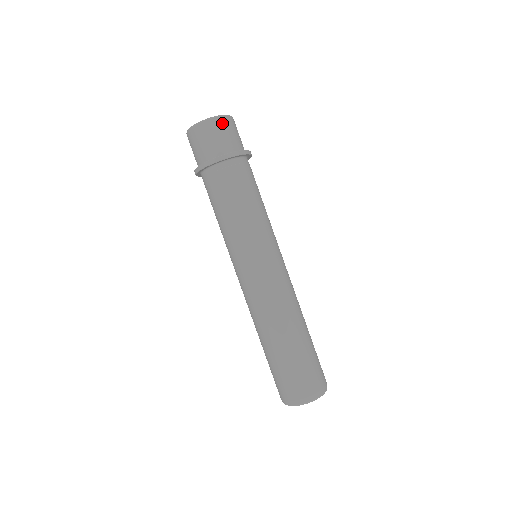
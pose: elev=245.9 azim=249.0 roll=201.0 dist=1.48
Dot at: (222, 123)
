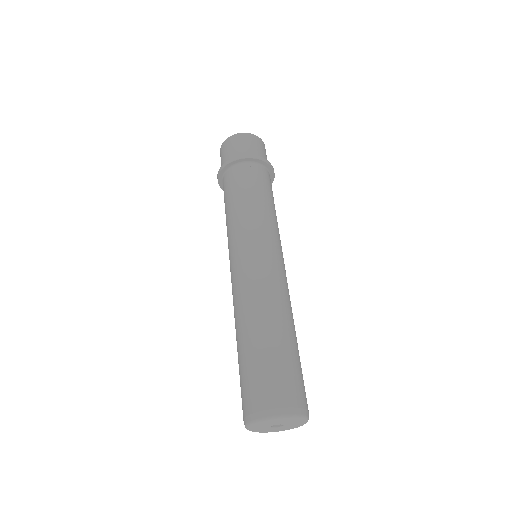
Dot at: (254, 139)
